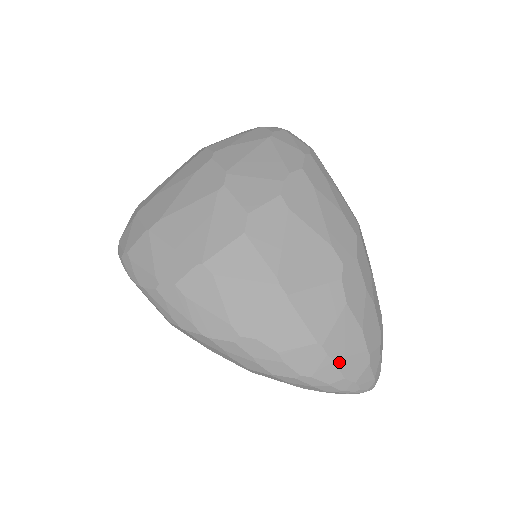
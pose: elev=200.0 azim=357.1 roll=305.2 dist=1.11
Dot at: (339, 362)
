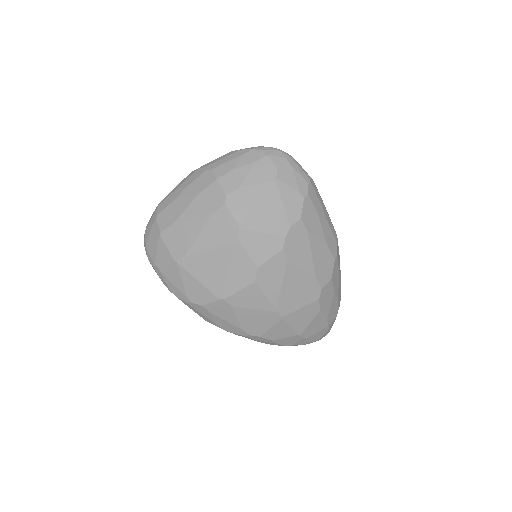
Dot at: (309, 338)
